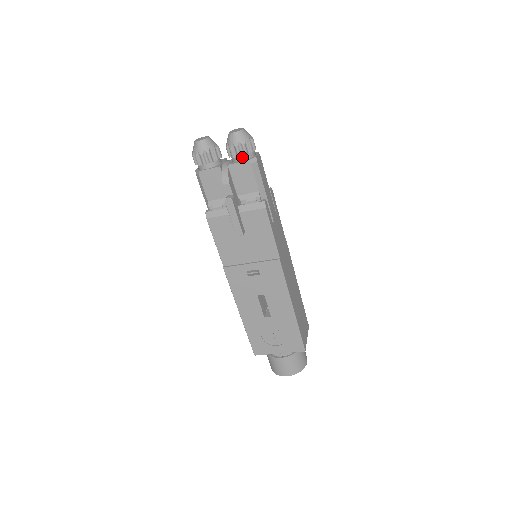
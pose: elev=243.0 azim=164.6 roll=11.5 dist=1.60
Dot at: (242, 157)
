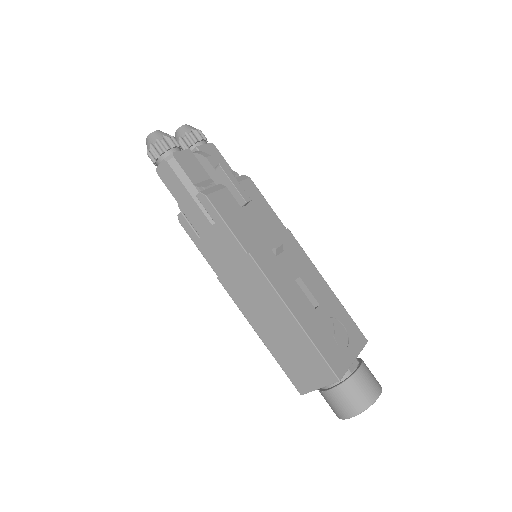
Dot at: (204, 142)
